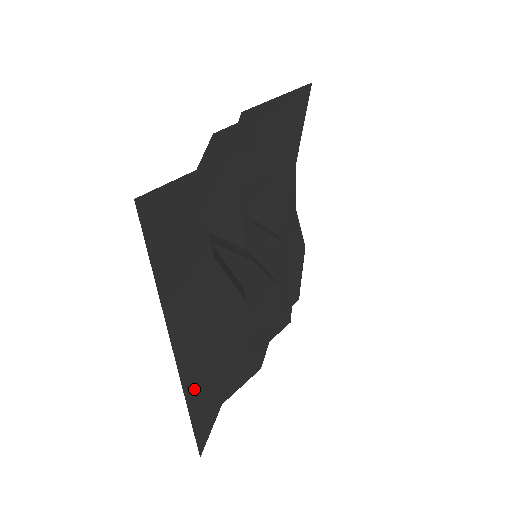
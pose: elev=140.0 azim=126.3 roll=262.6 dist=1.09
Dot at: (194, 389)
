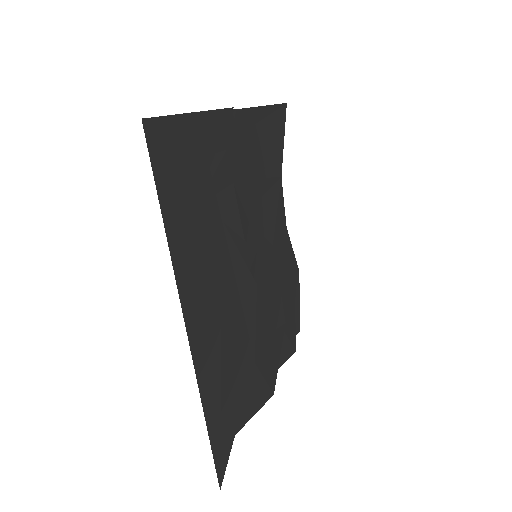
Dot at: (209, 384)
